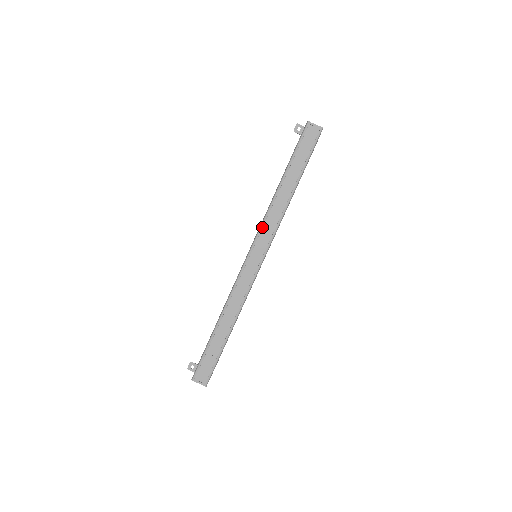
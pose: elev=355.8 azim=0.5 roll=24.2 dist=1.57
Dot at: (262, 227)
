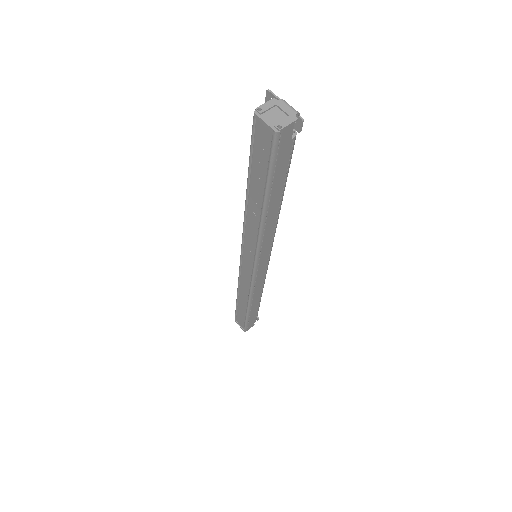
Dot at: (243, 236)
